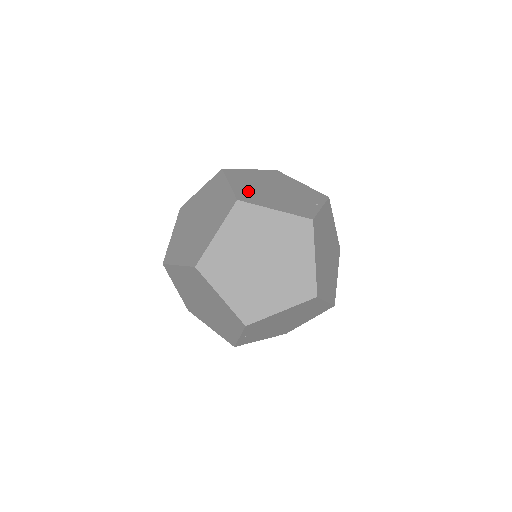
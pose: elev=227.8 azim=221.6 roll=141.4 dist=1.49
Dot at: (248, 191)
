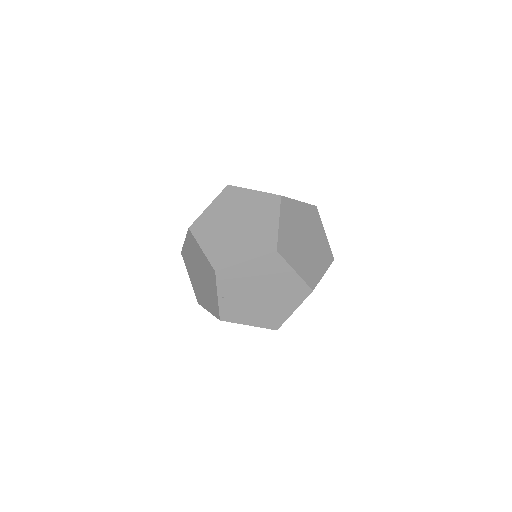
Dot at: occluded
